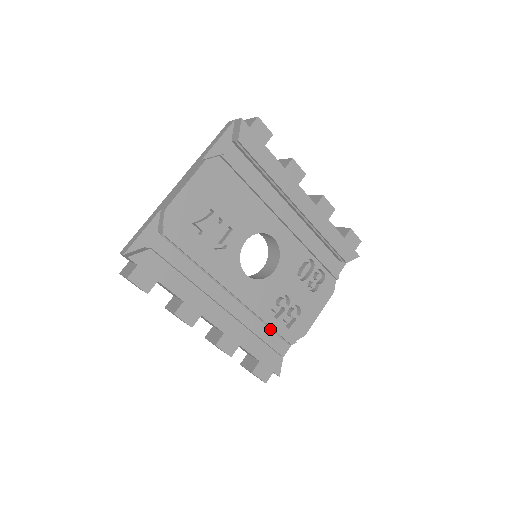
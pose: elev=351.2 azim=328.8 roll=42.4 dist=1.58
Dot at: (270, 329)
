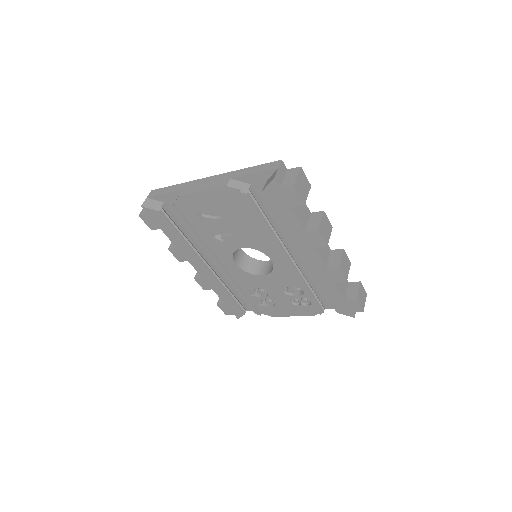
Dot at: occluded
